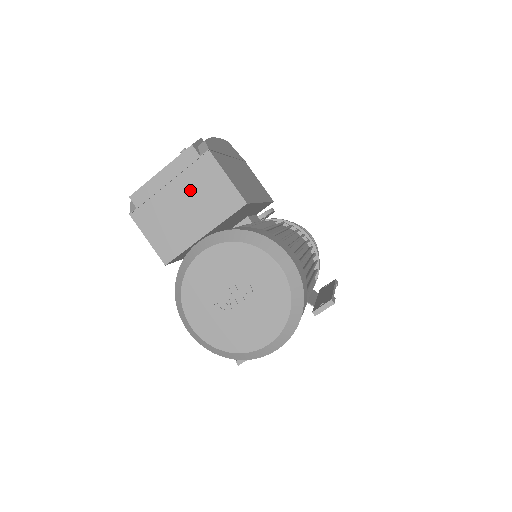
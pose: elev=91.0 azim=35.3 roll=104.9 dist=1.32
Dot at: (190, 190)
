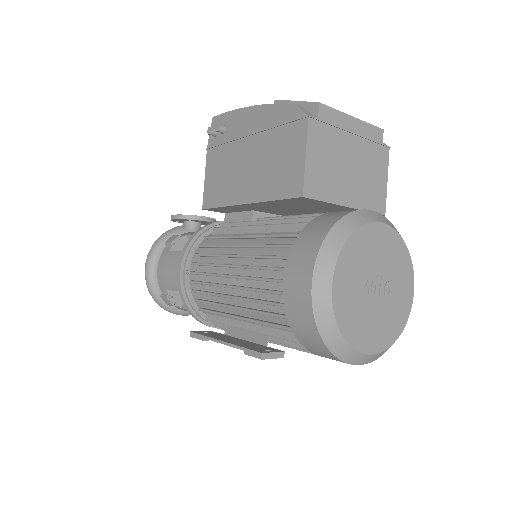
Dot at: (362, 159)
